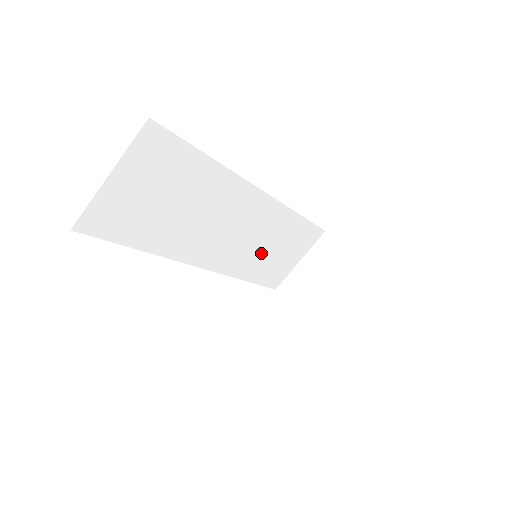
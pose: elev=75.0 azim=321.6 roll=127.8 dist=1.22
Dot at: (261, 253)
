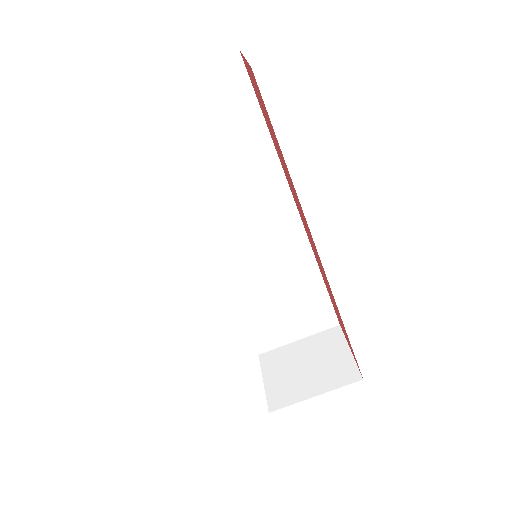
Dot at: (265, 290)
